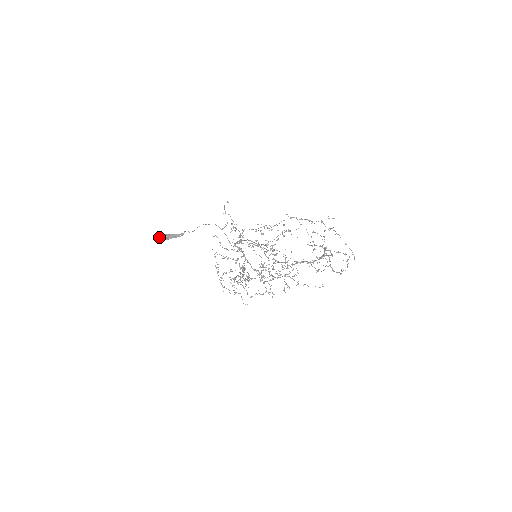
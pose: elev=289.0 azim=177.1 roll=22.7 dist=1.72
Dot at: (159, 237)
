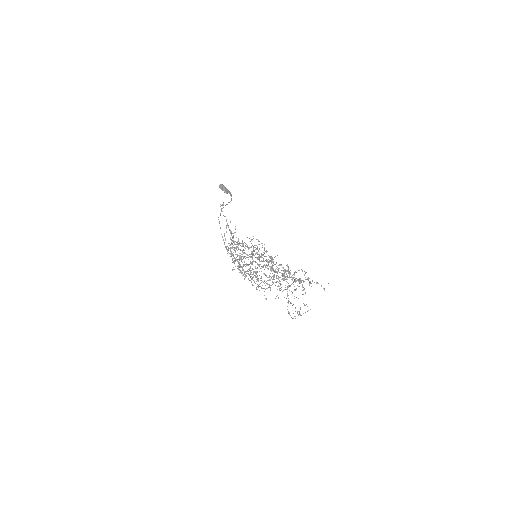
Dot at: occluded
